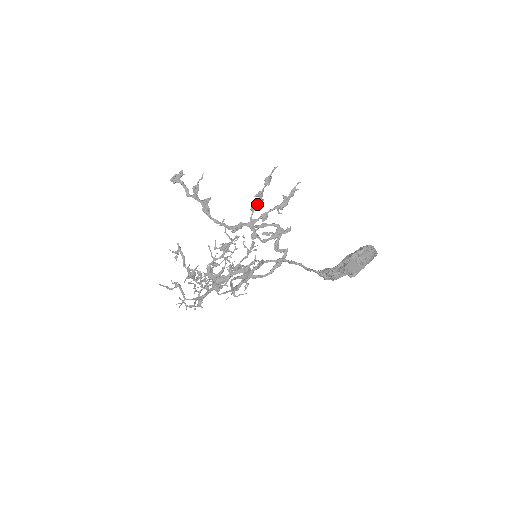
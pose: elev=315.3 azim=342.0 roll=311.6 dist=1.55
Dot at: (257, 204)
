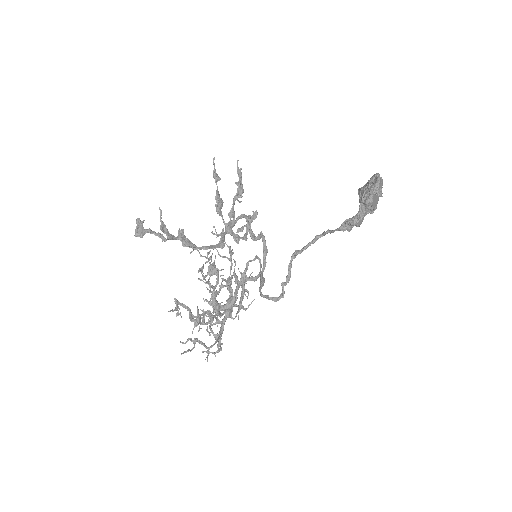
Dot at: (221, 206)
